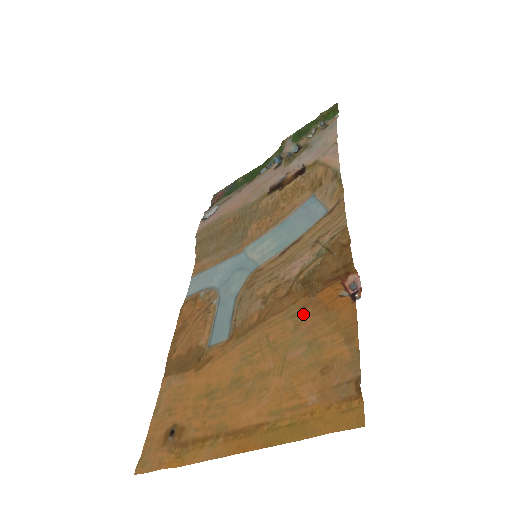
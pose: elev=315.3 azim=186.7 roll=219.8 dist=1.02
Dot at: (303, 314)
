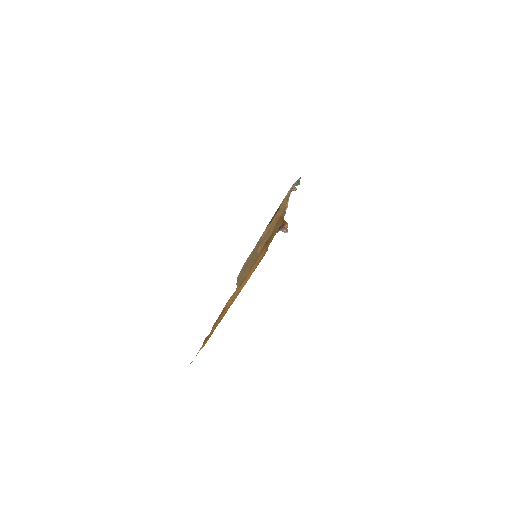
Dot at: occluded
